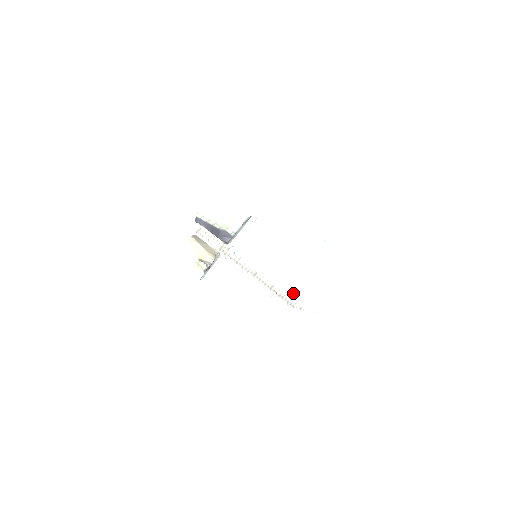
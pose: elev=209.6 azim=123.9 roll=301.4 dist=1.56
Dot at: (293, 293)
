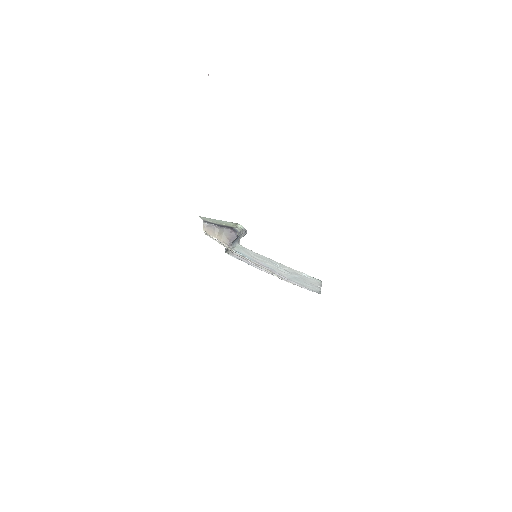
Dot at: (290, 281)
